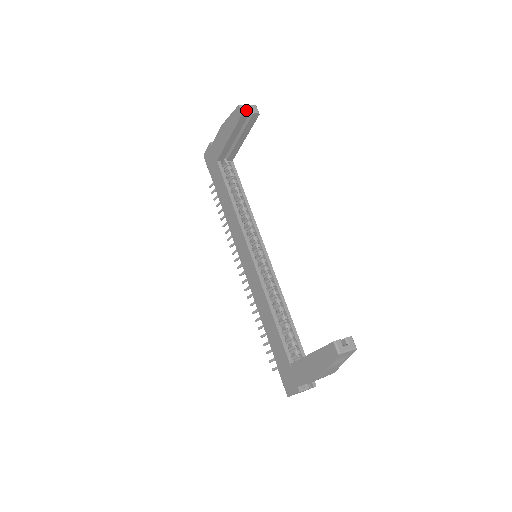
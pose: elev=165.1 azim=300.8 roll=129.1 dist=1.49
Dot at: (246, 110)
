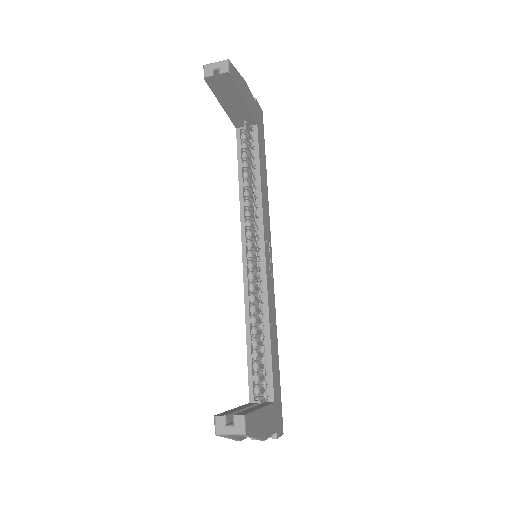
Dot at: (209, 72)
